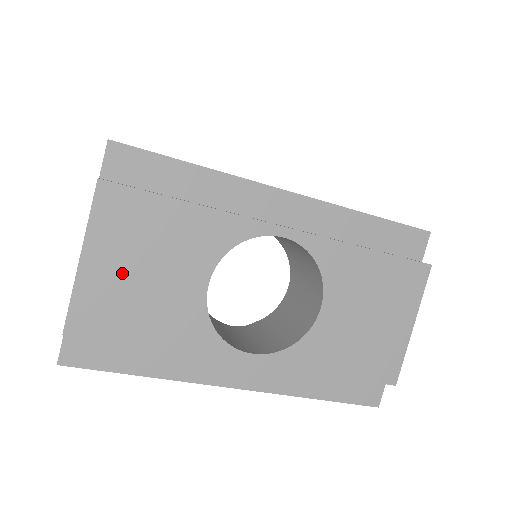
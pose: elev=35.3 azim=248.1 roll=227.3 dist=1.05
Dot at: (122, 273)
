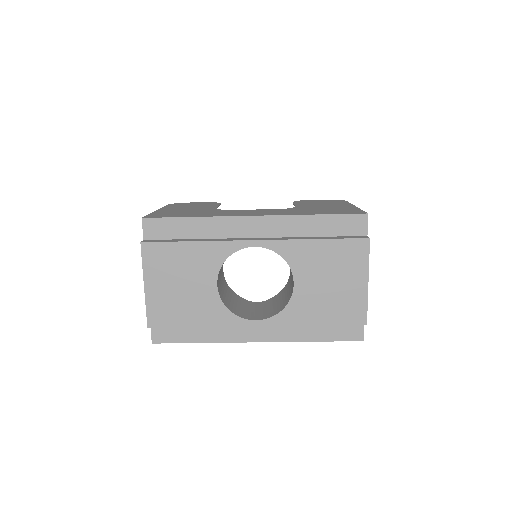
Dot at: (168, 289)
